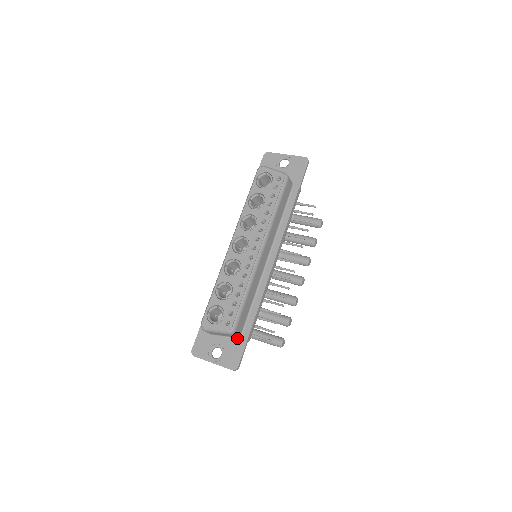
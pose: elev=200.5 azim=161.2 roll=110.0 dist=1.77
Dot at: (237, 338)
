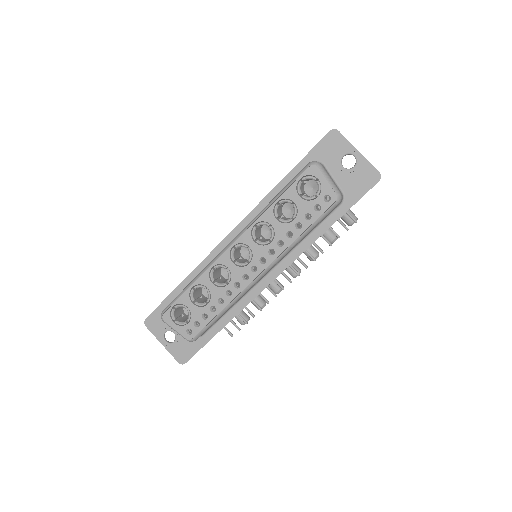
Dot at: occluded
